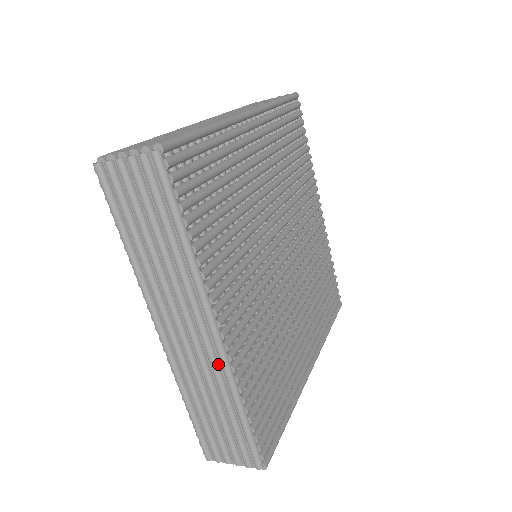
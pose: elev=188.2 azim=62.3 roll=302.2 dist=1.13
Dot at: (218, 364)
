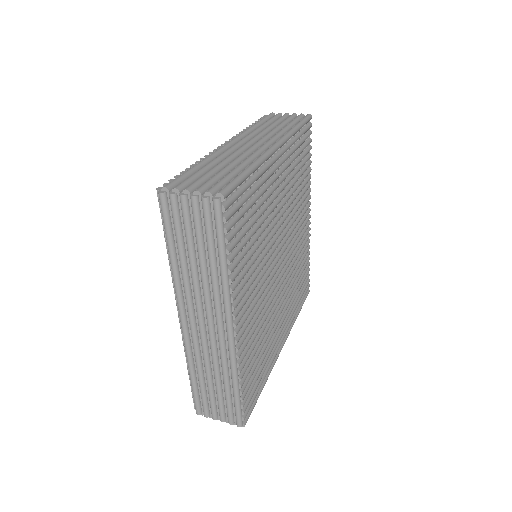
Dot at: (226, 352)
